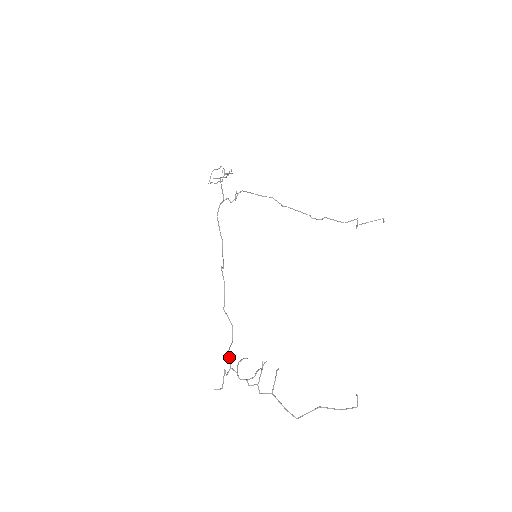
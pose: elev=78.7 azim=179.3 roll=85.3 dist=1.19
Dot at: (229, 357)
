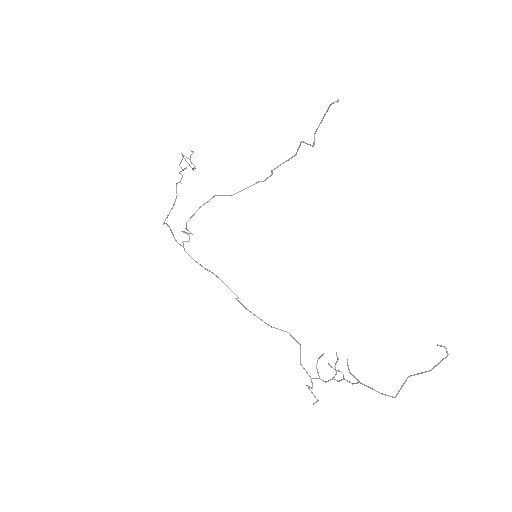
Dot at: occluded
